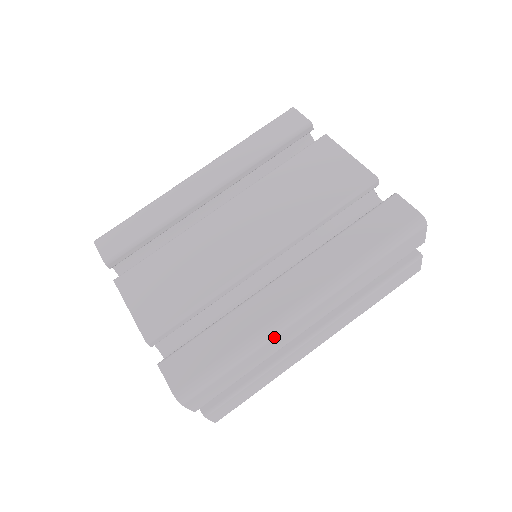
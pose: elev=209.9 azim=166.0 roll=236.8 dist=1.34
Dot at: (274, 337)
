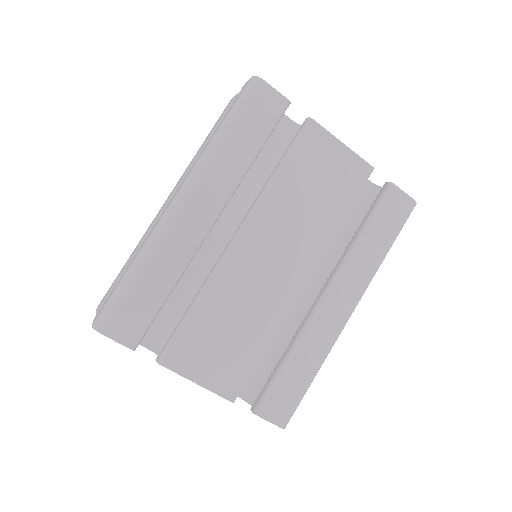
Dot at: (333, 344)
